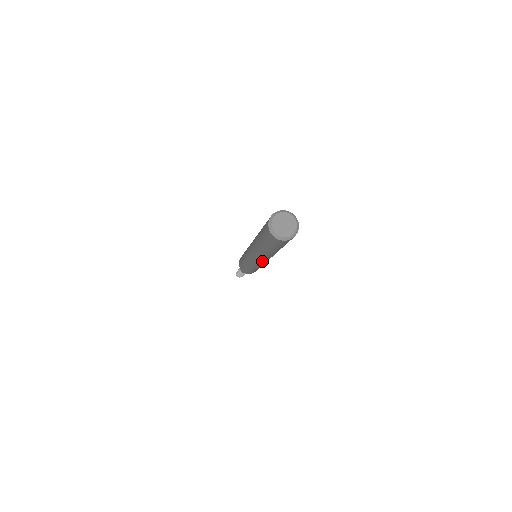
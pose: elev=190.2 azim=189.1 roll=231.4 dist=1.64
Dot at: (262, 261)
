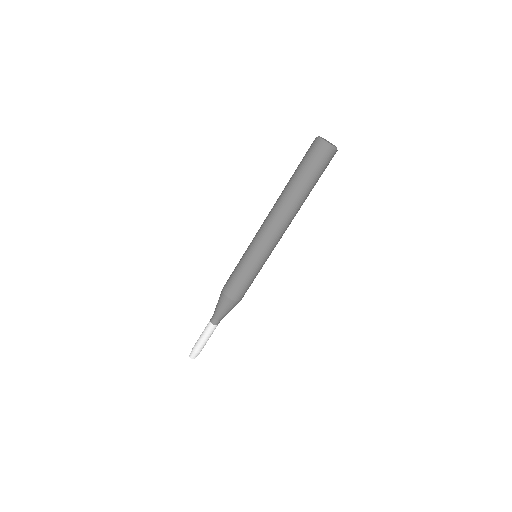
Dot at: (269, 228)
